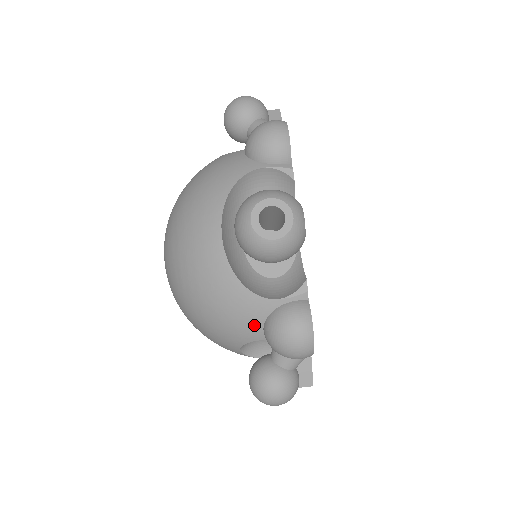
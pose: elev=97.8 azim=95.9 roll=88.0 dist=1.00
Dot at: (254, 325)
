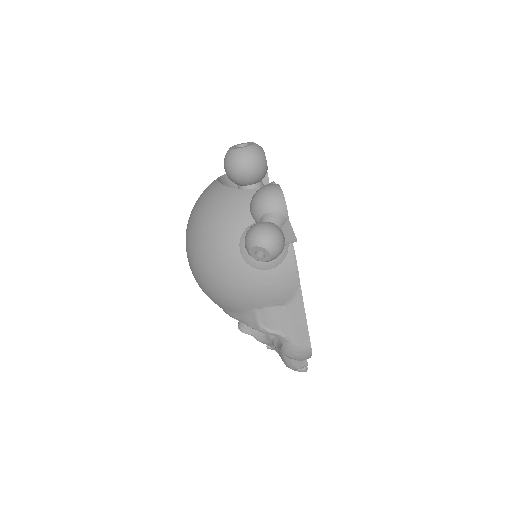
Dot at: (243, 211)
